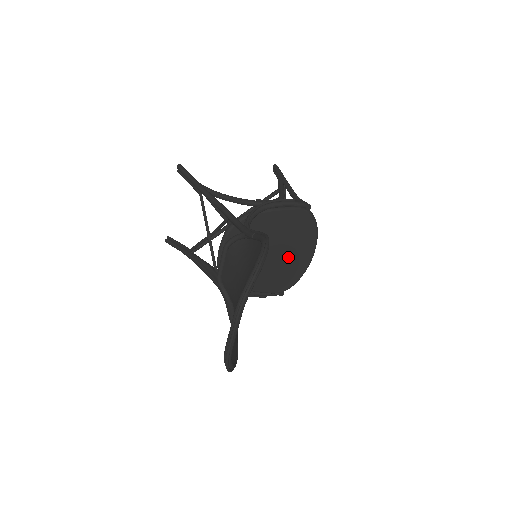
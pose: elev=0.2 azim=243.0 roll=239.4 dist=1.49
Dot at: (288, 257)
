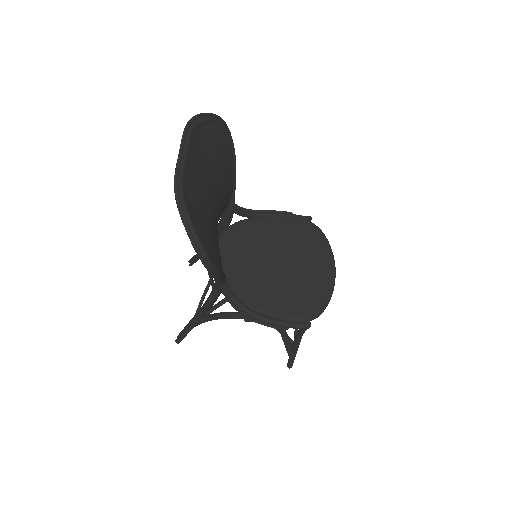
Dot at: (301, 271)
